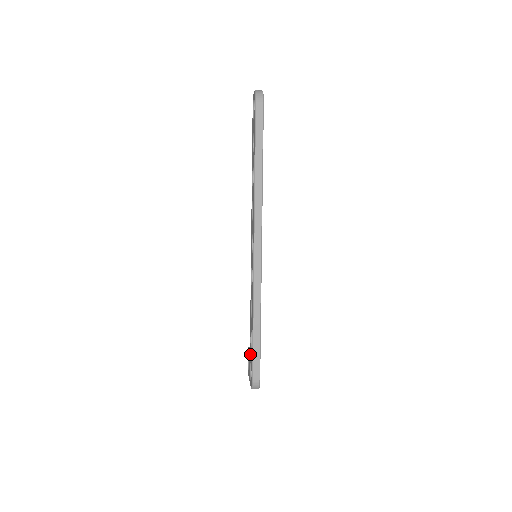
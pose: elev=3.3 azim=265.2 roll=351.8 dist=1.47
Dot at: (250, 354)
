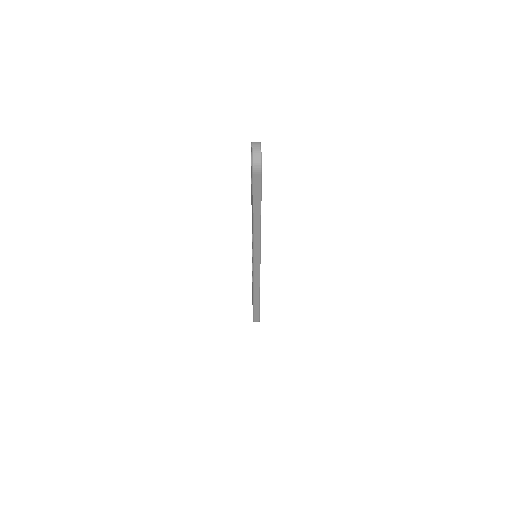
Dot at: occluded
